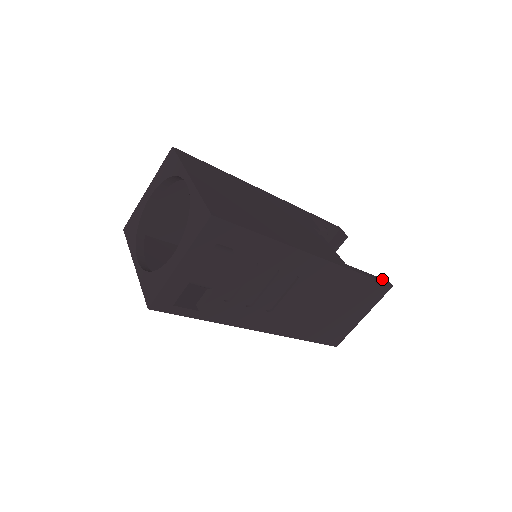
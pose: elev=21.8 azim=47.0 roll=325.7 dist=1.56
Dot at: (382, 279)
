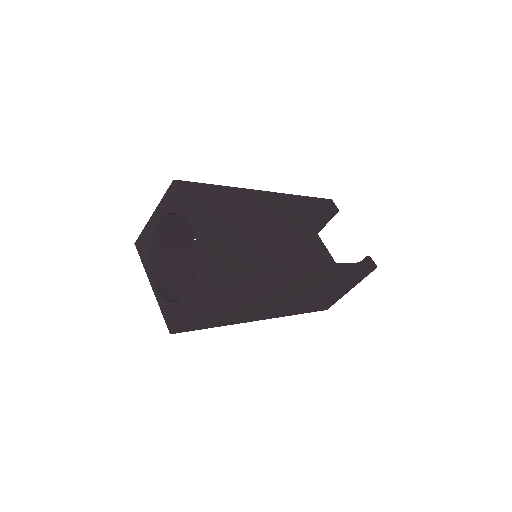
Dot at: (368, 263)
